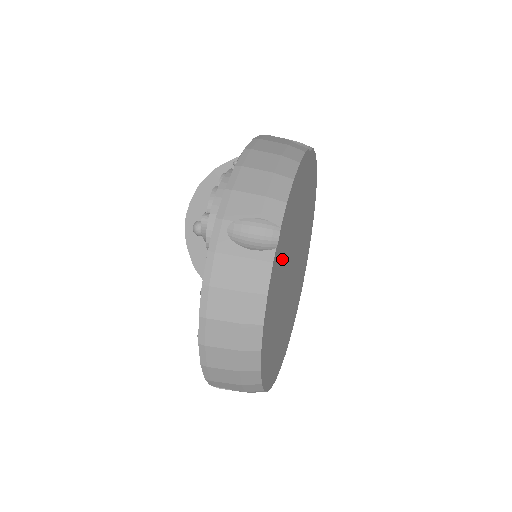
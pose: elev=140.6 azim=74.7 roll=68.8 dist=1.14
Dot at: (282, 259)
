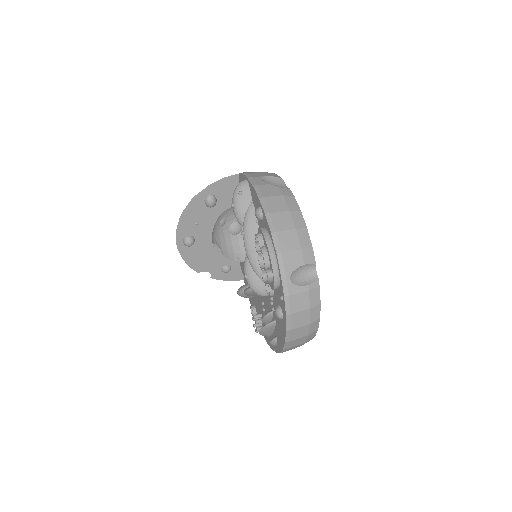
Dot at: occluded
